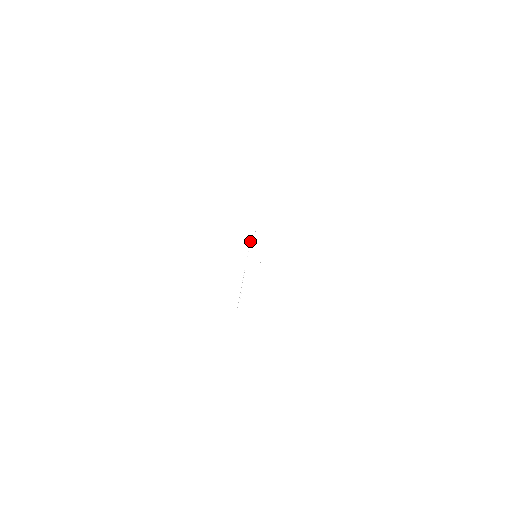
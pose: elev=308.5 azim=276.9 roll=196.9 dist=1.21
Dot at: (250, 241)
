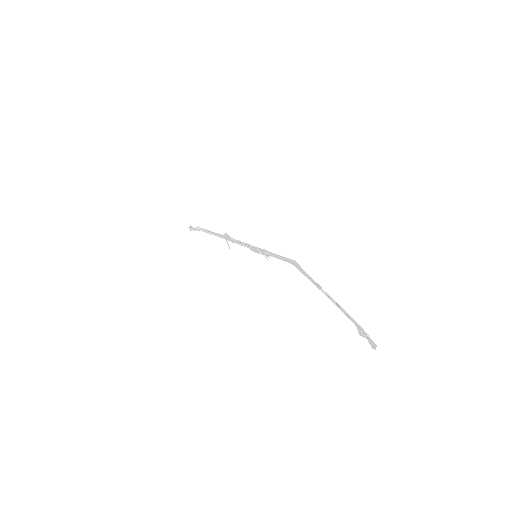
Dot at: occluded
